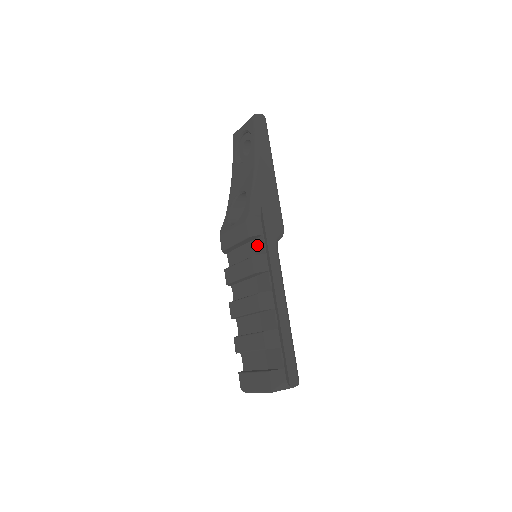
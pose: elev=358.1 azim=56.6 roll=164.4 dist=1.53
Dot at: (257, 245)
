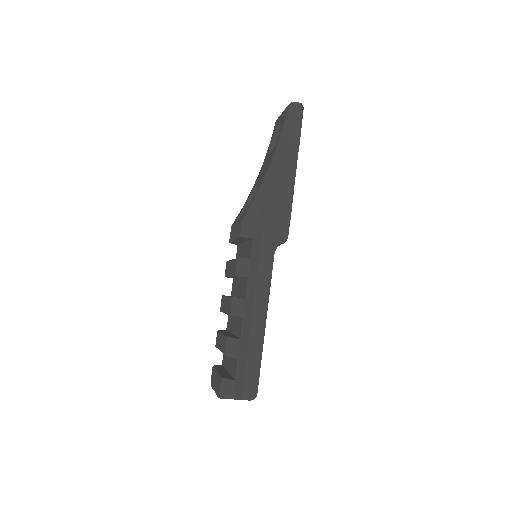
Dot at: (249, 247)
